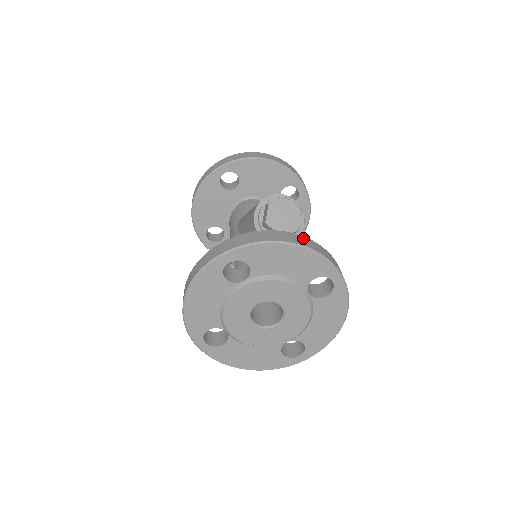
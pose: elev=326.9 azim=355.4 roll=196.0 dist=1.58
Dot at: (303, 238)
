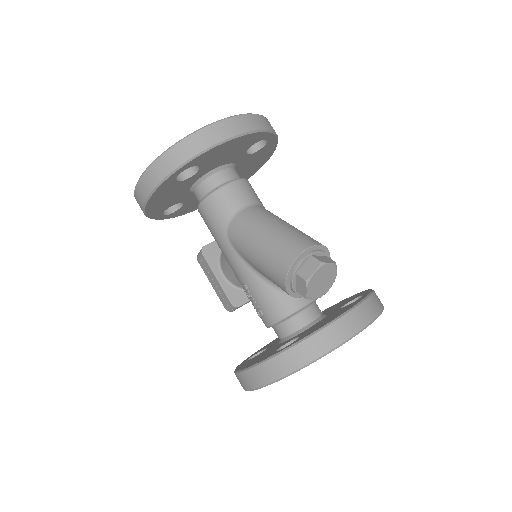
Dot at: (356, 313)
